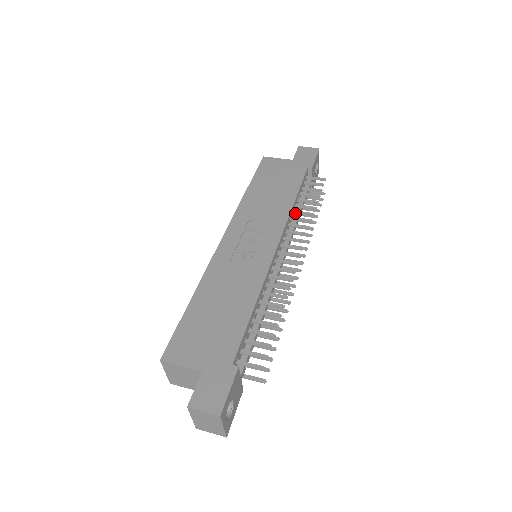
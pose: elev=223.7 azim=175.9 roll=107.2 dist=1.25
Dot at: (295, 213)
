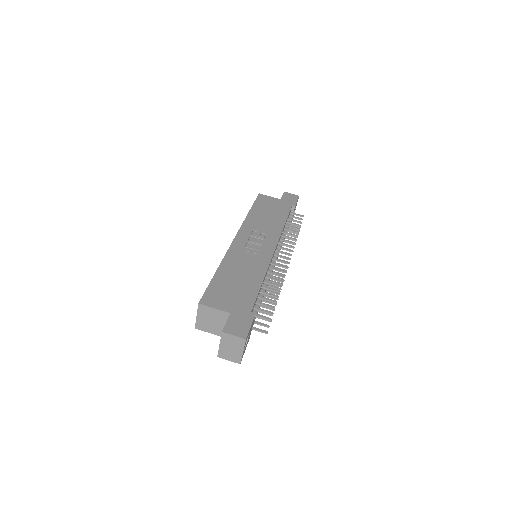
Dot at: (284, 233)
